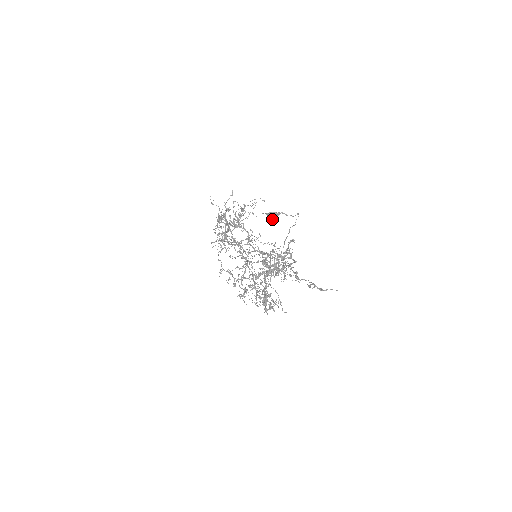
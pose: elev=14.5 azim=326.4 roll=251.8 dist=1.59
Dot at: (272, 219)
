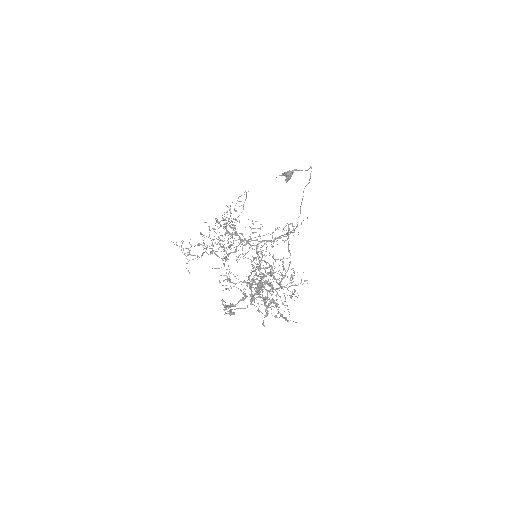
Dot at: (288, 179)
